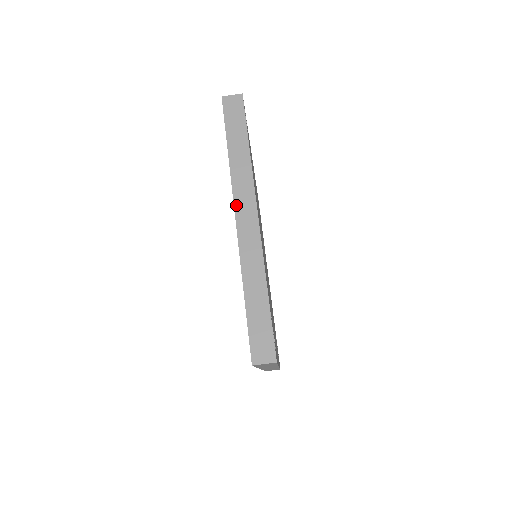
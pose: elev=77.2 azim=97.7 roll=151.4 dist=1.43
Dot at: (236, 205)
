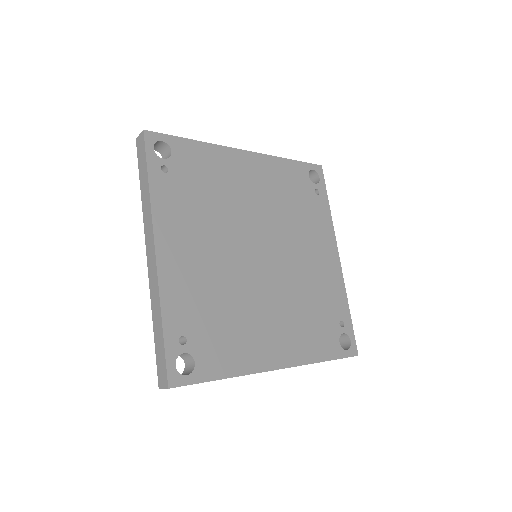
Dot at: (146, 243)
